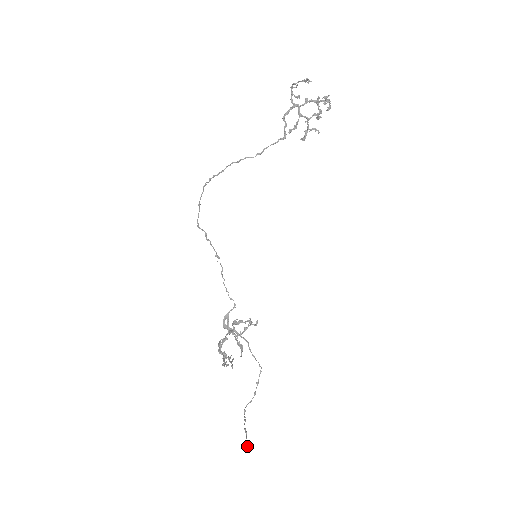
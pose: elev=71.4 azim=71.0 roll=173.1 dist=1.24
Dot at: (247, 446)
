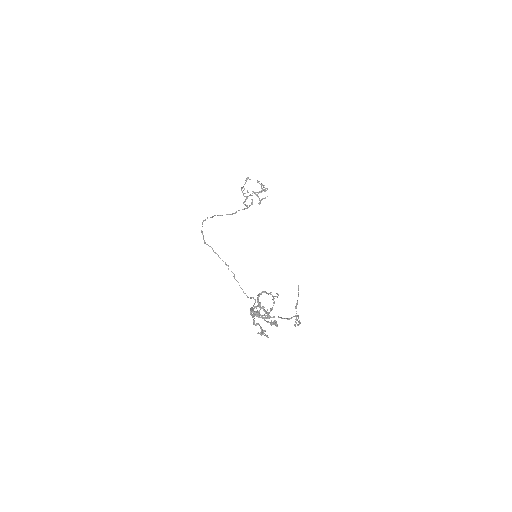
Dot at: occluded
